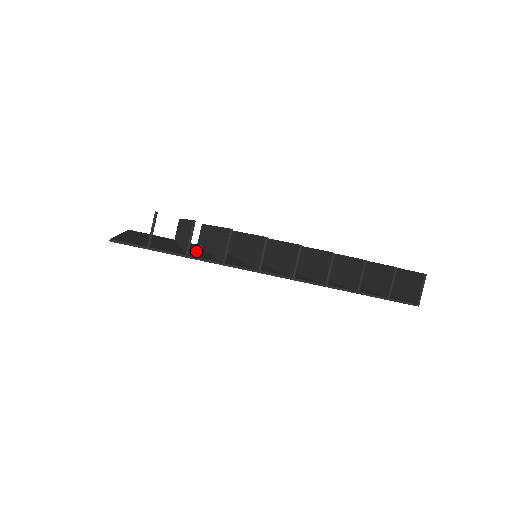
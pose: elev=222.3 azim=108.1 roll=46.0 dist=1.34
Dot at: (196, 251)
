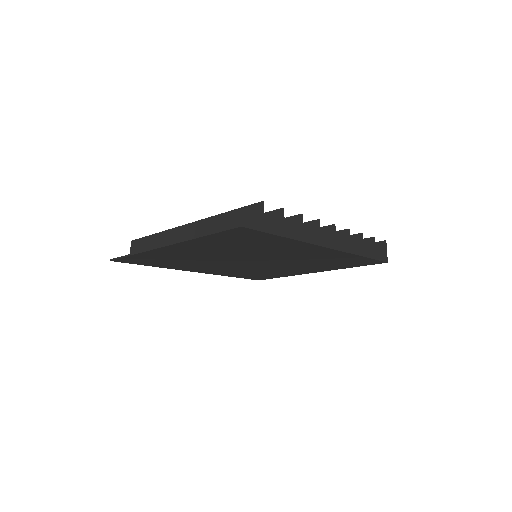
Dot at: occluded
